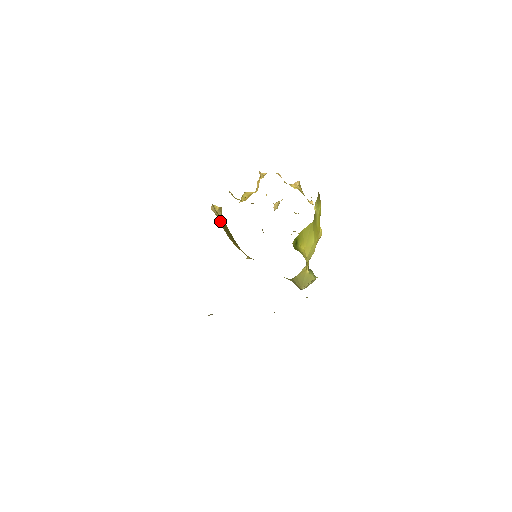
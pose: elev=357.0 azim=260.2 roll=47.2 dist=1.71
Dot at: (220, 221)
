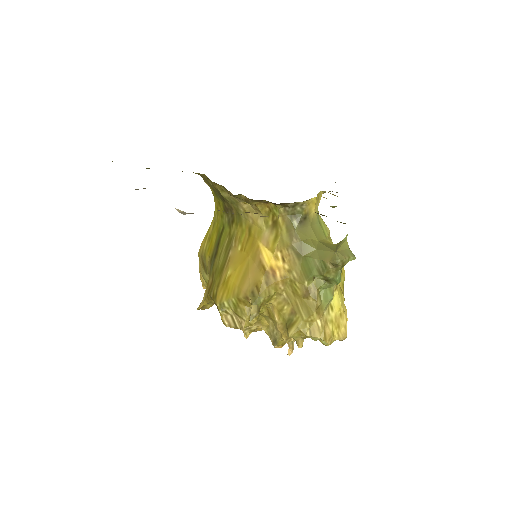
Dot at: (208, 288)
